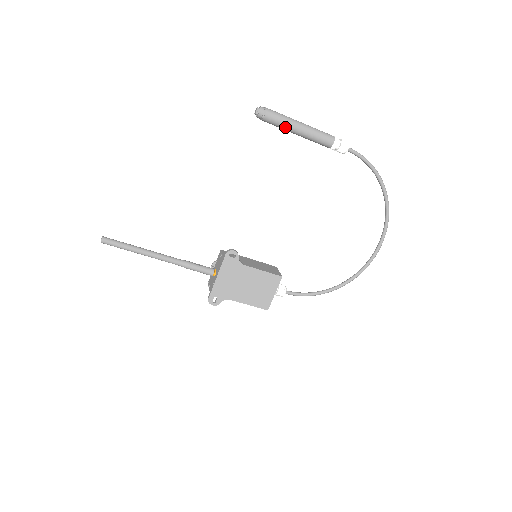
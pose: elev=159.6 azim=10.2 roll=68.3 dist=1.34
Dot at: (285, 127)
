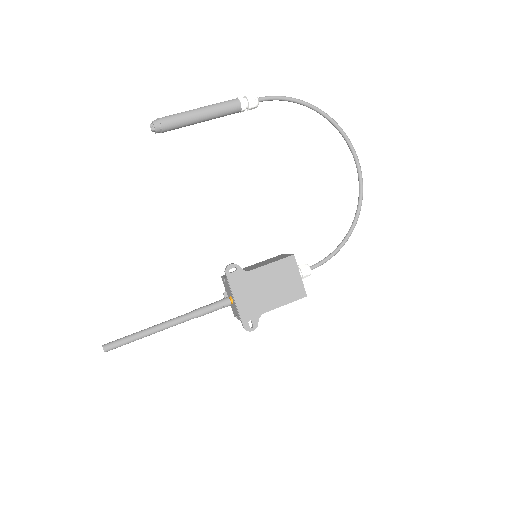
Dot at: (187, 122)
